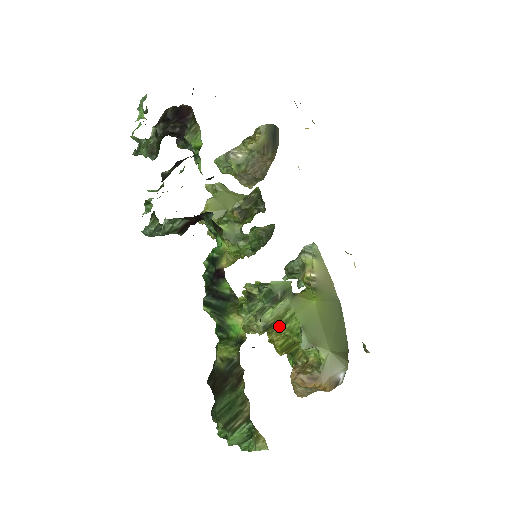
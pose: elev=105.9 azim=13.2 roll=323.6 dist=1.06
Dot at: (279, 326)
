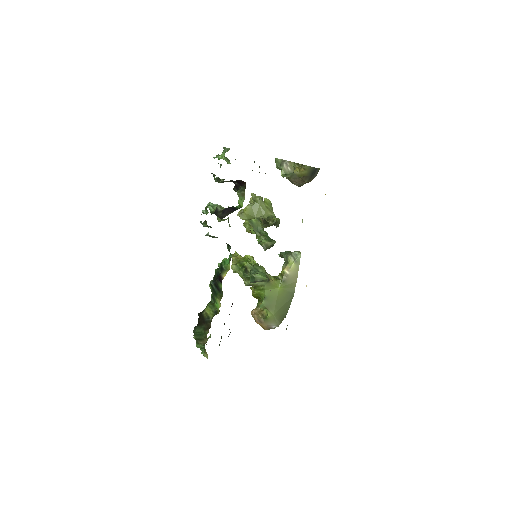
Dot at: (256, 289)
